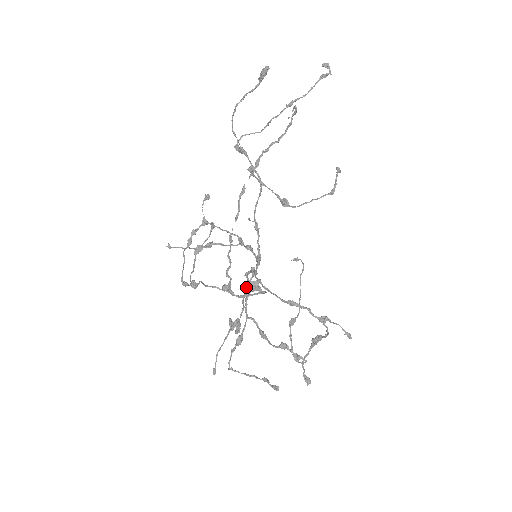
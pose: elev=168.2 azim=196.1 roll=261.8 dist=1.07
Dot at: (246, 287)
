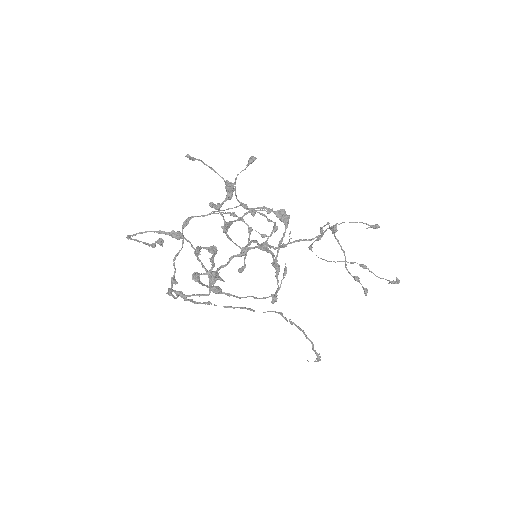
Dot at: (232, 241)
